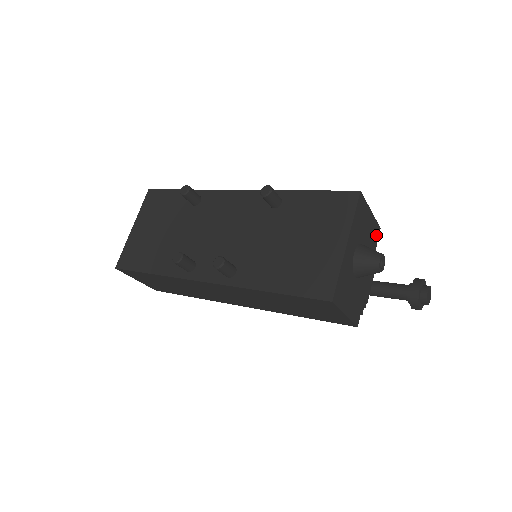
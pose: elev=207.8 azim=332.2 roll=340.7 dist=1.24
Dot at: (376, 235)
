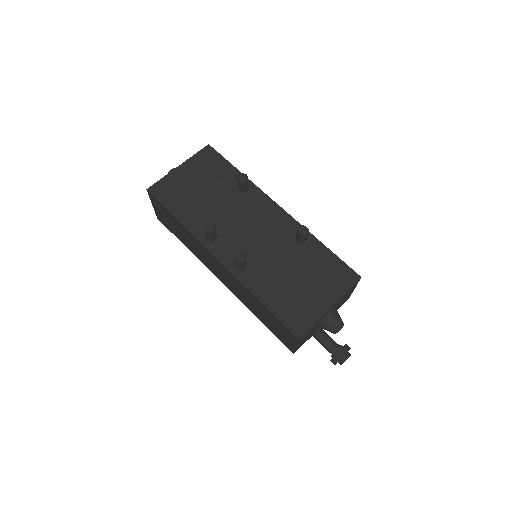
Dot at: (344, 302)
